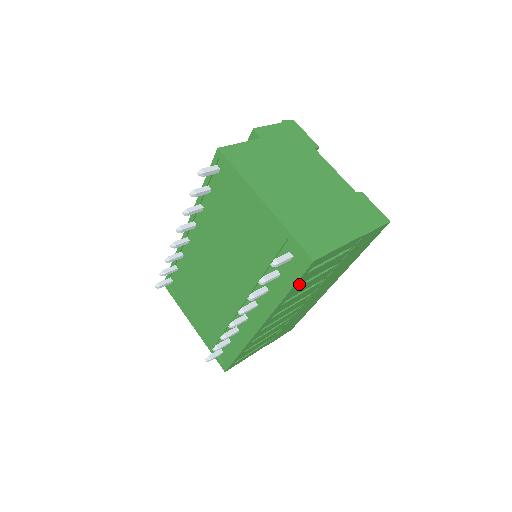
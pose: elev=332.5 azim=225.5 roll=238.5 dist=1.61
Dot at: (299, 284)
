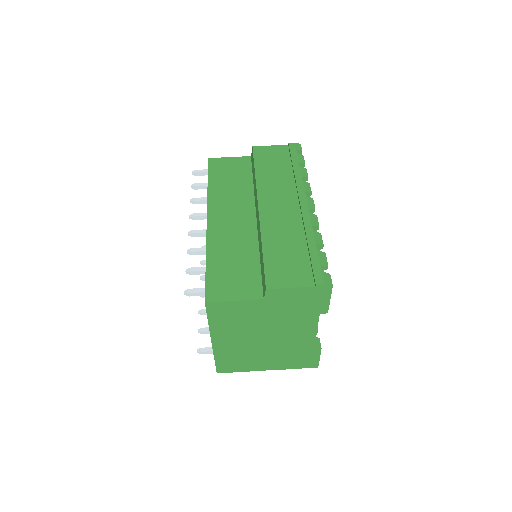
Dot at: occluded
